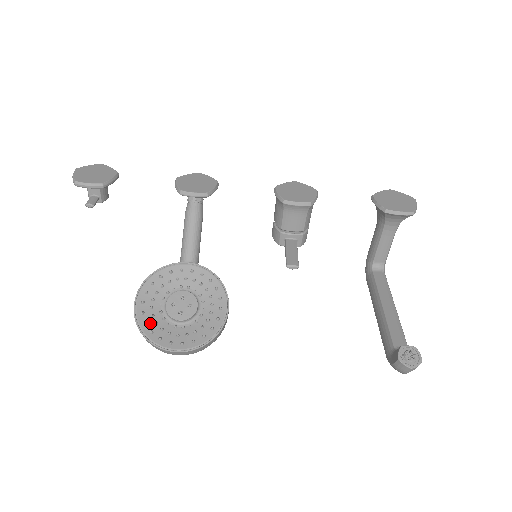
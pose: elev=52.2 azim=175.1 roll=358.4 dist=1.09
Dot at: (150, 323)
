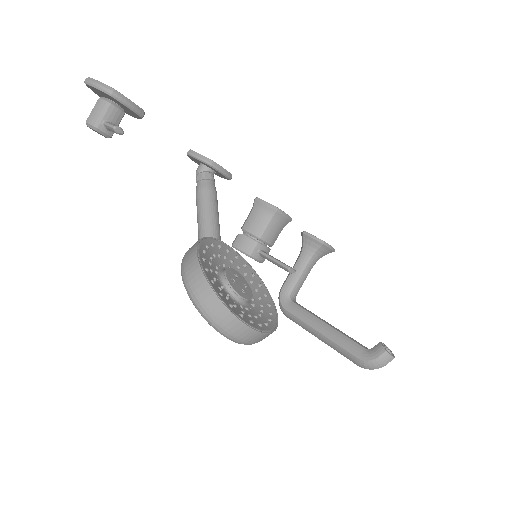
Dot at: (223, 296)
